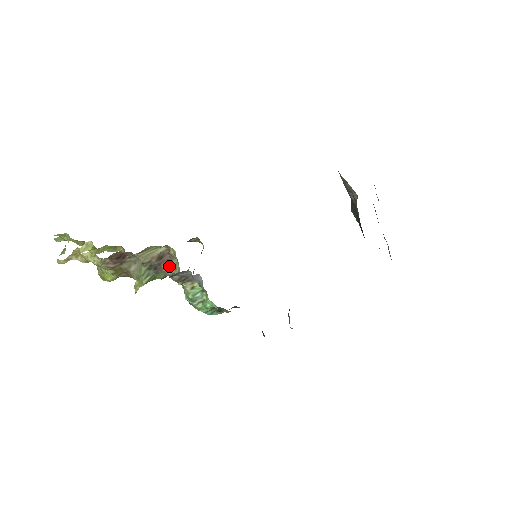
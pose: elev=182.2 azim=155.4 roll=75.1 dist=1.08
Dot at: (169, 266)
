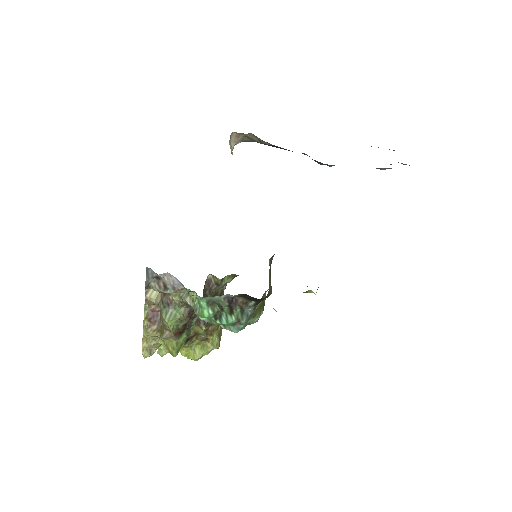
Dot at: occluded
